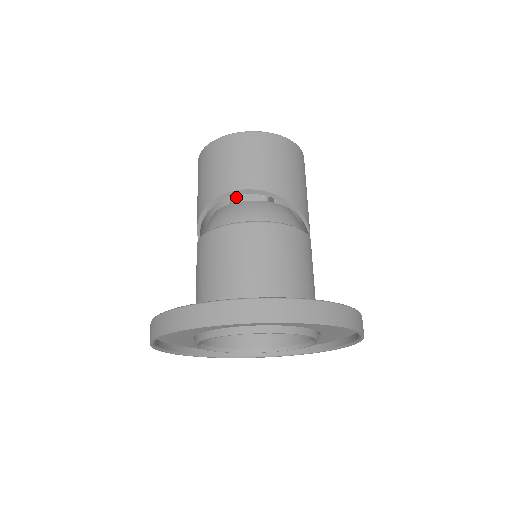
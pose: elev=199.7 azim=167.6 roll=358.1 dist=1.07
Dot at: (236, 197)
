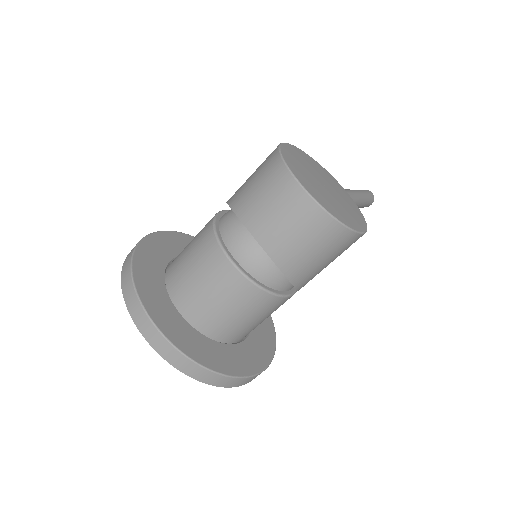
Dot at: occluded
